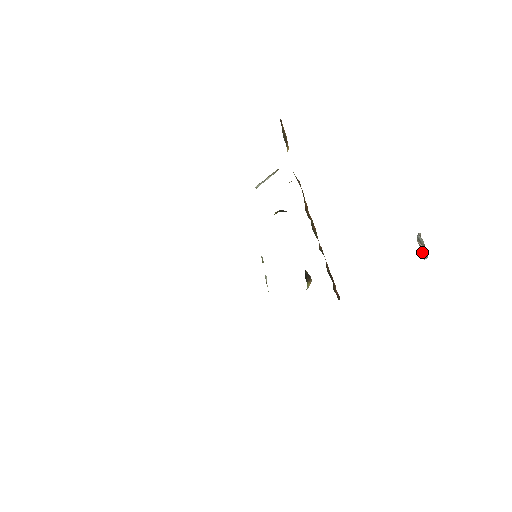
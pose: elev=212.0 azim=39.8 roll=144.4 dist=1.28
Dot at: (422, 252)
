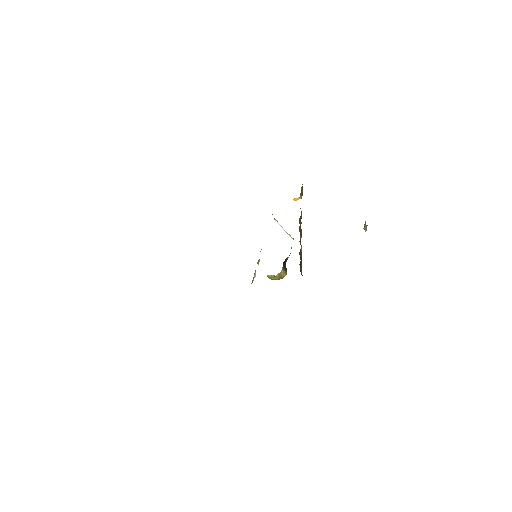
Dot at: (364, 224)
